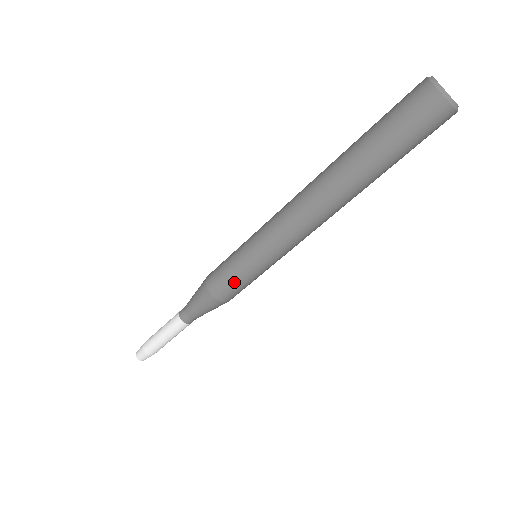
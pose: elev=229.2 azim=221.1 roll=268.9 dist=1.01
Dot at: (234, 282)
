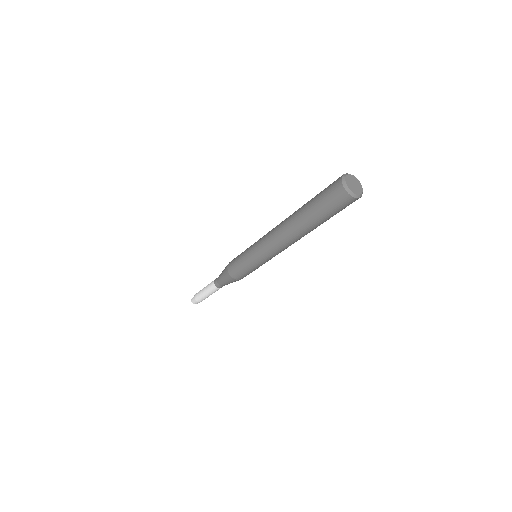
Dot at: (238, 266)
